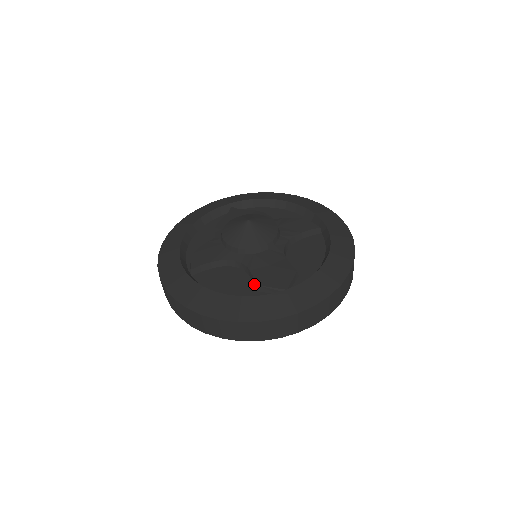
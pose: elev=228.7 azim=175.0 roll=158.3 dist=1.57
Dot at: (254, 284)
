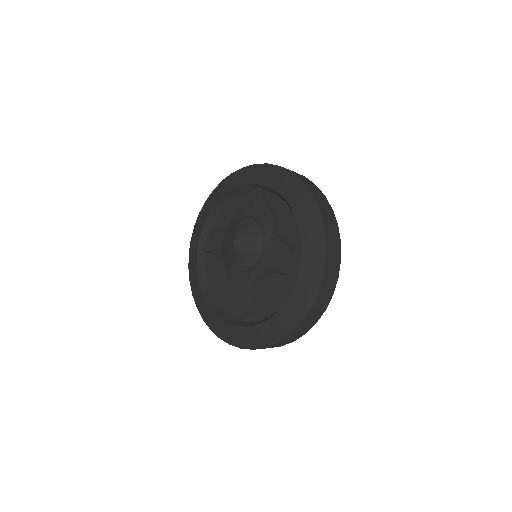
Dot at: occluded
